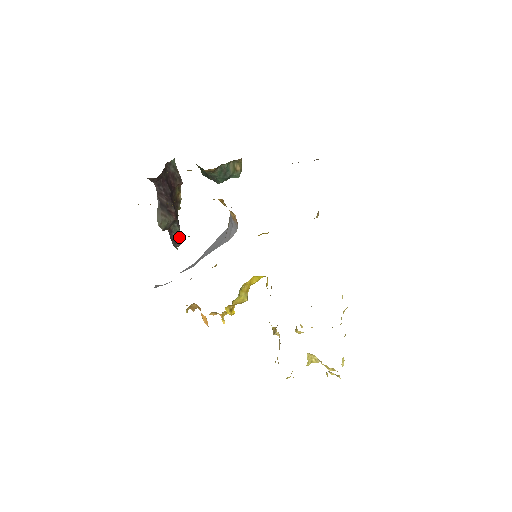
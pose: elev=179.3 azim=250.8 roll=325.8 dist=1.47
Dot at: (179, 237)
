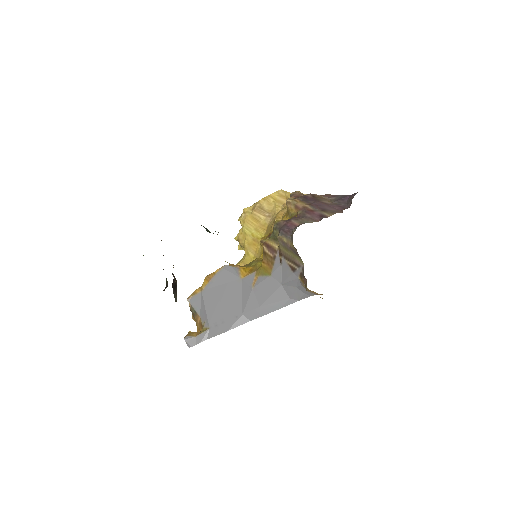
Dot at: (167, 281)
